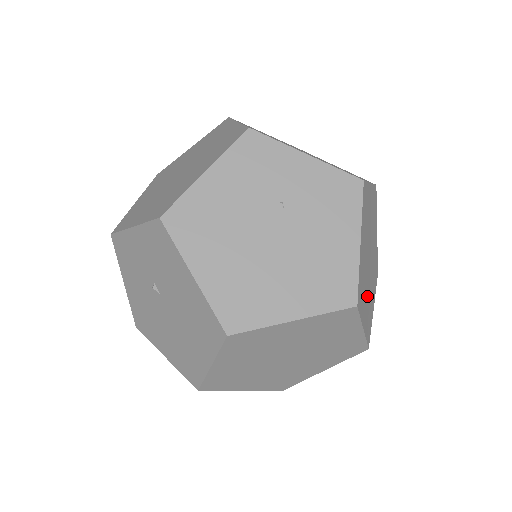
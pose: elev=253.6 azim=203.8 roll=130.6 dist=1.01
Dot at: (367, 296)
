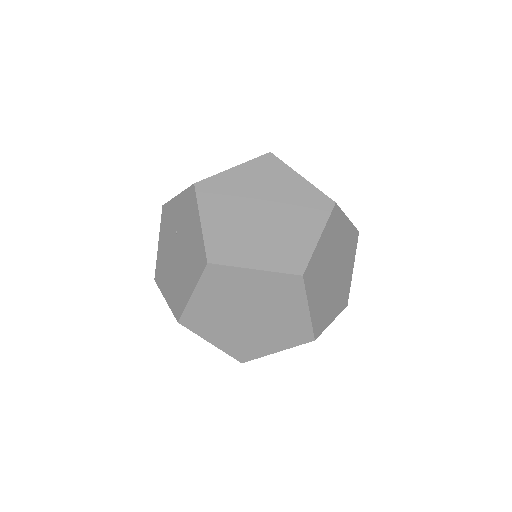
Dot at: (264, 241)
